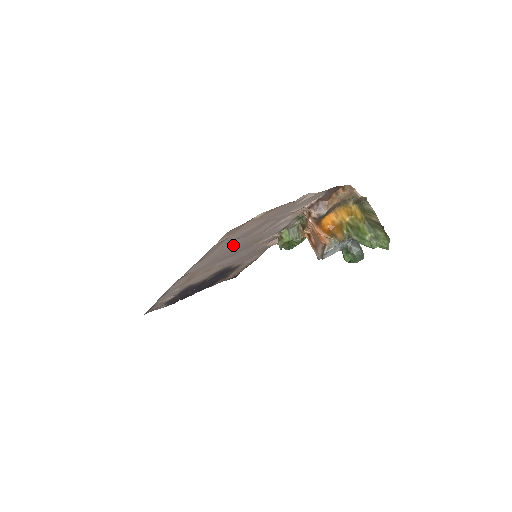
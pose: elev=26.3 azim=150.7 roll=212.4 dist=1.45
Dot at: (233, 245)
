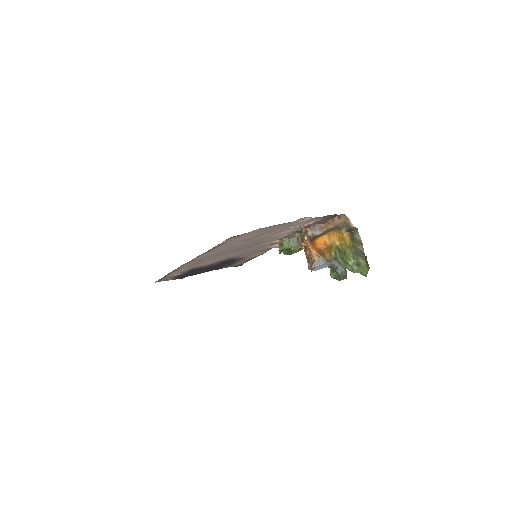
Dot at: (236, 245)
